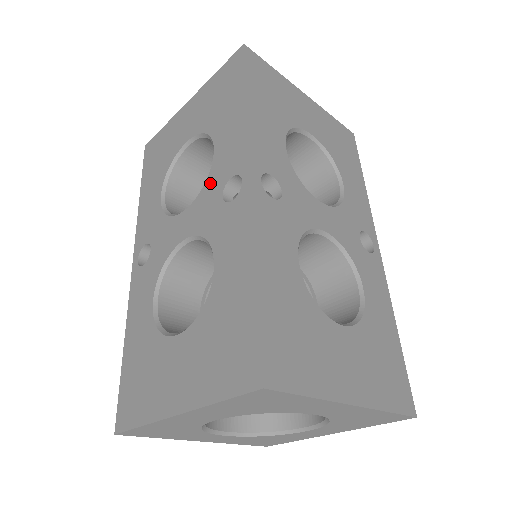
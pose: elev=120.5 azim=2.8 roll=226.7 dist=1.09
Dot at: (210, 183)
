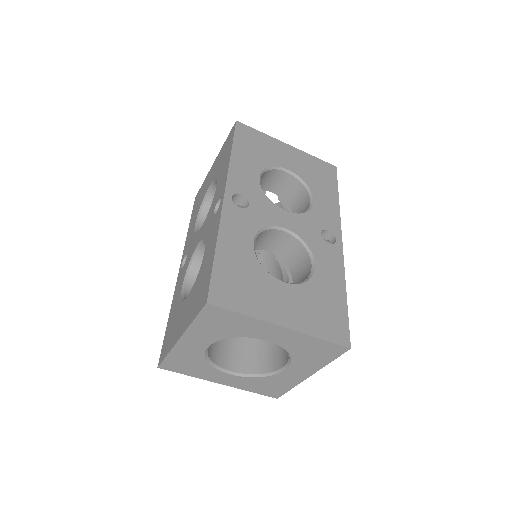
Dot at: (211, 207)
